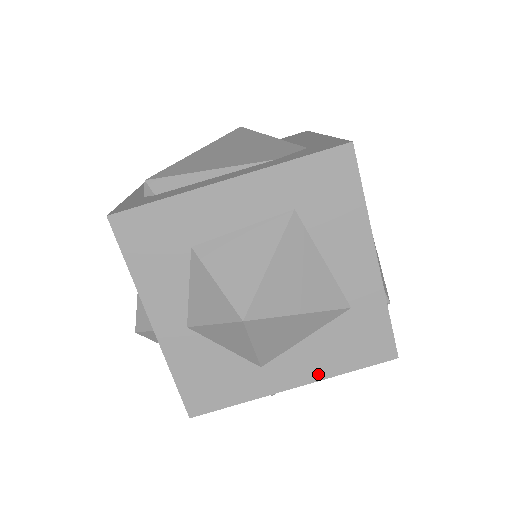
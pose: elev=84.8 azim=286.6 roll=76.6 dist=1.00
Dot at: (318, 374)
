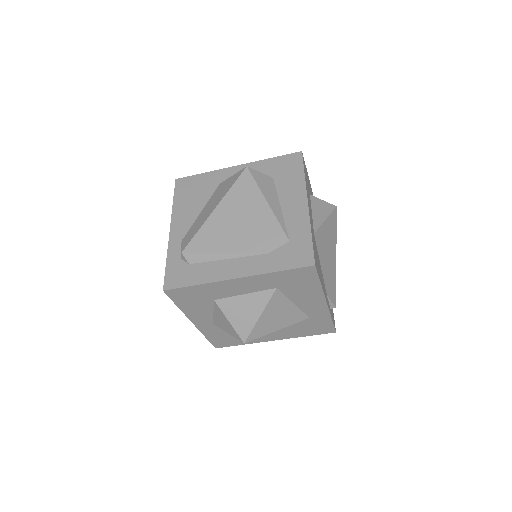
Dot at: (288, 337)
